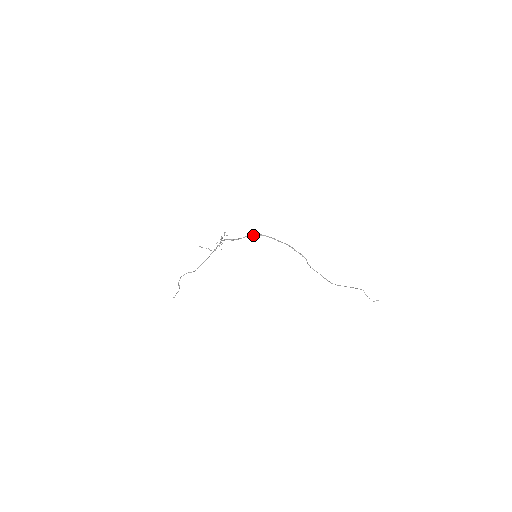
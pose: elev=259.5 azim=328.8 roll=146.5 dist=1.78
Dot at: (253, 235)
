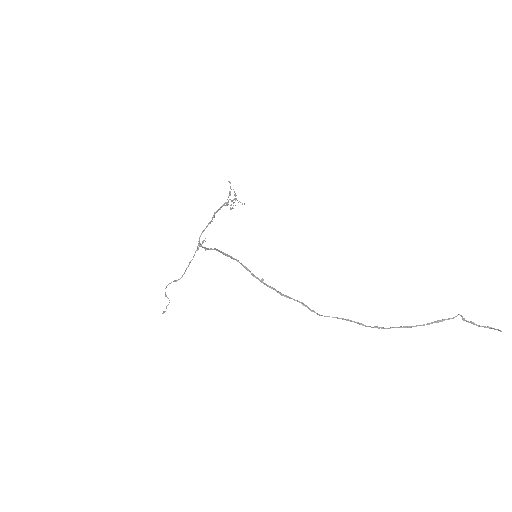
Dot at: occluded
